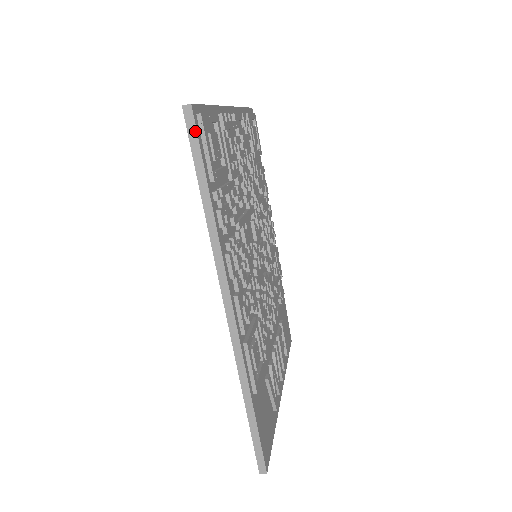
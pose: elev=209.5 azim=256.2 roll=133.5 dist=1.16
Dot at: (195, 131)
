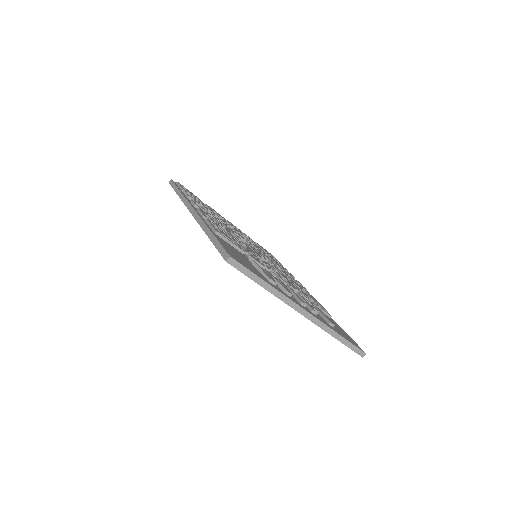
Dot at: (173, 183)
